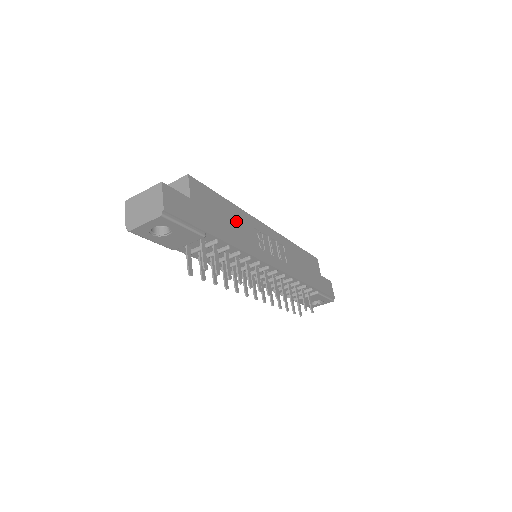
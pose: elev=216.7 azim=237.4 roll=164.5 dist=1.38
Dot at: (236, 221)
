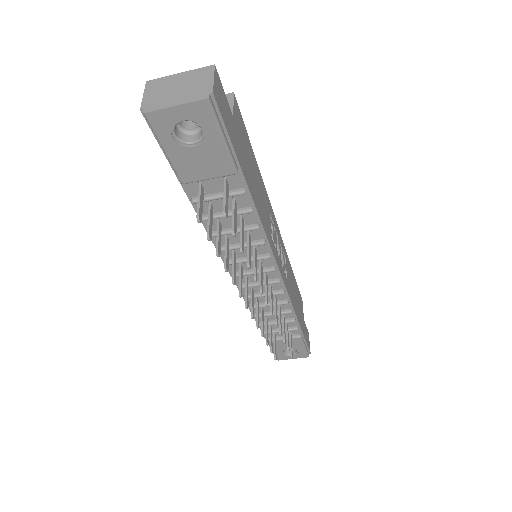
Dot at: (260, 189)
